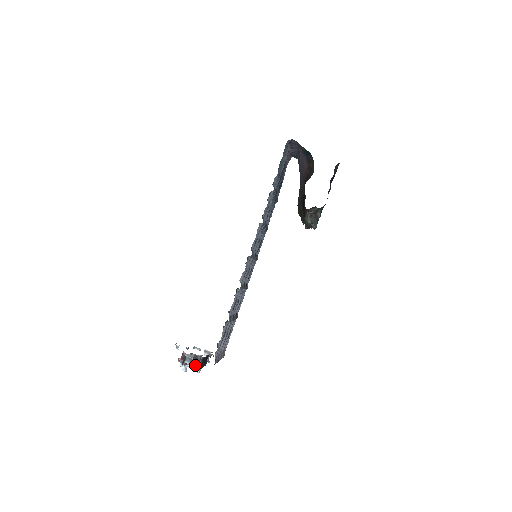
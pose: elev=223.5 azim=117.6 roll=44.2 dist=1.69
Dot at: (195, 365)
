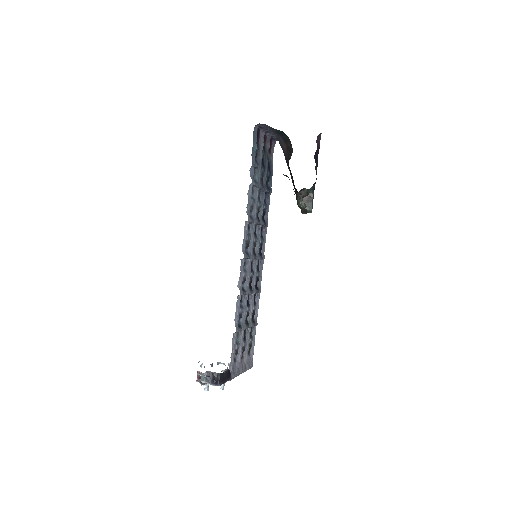
Dot at: (211, 383)
